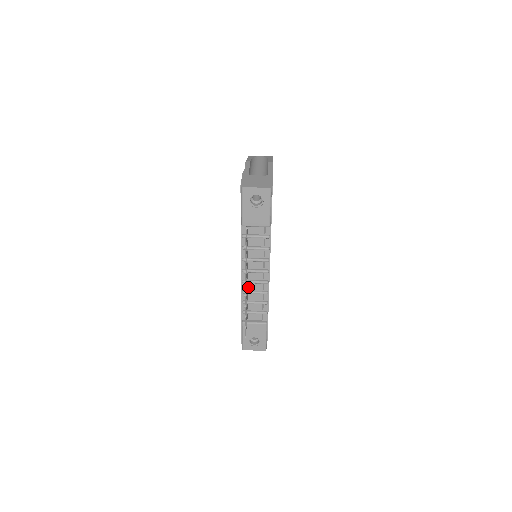
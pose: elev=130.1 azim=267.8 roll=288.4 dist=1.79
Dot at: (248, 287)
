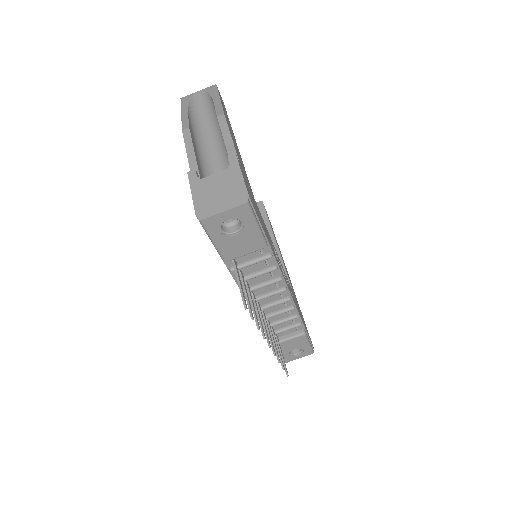
Dot at: (265, 311)
